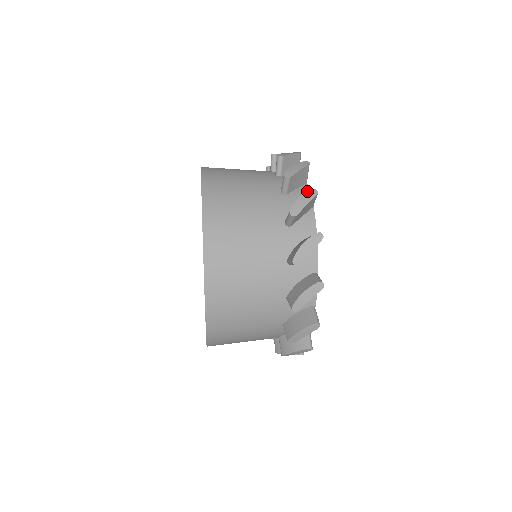
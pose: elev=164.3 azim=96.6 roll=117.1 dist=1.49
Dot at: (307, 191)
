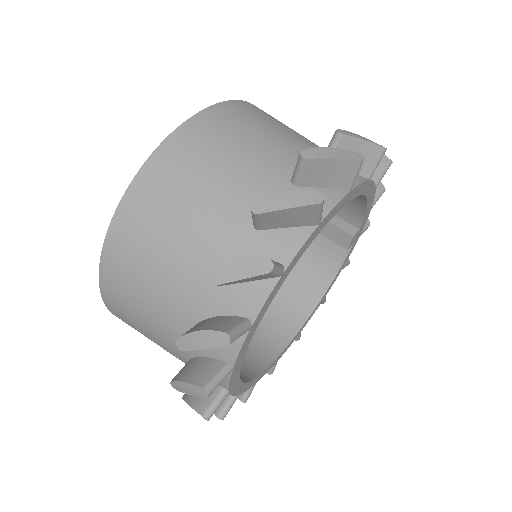
Dot at: occluded
